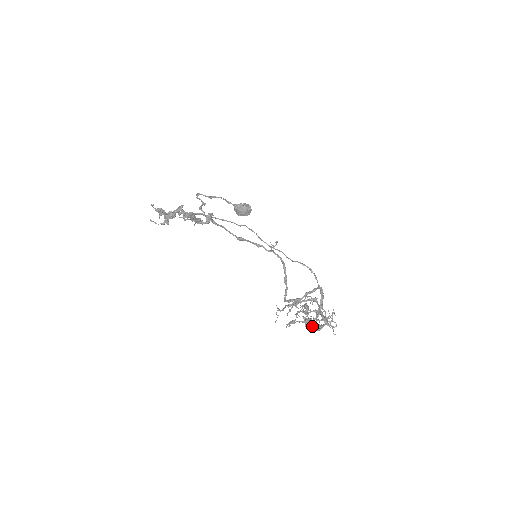
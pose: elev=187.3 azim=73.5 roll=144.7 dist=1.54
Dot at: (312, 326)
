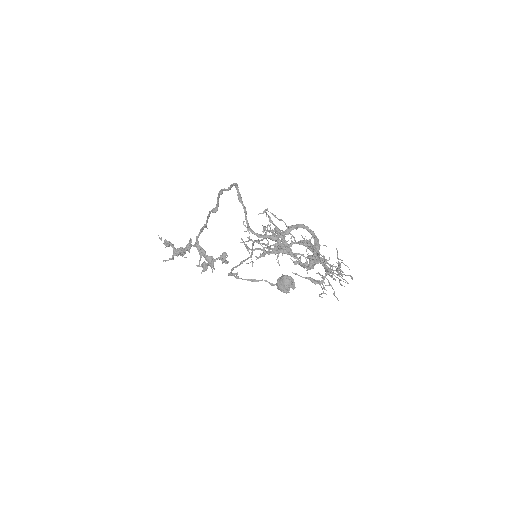
Dot at: (296, 260)
